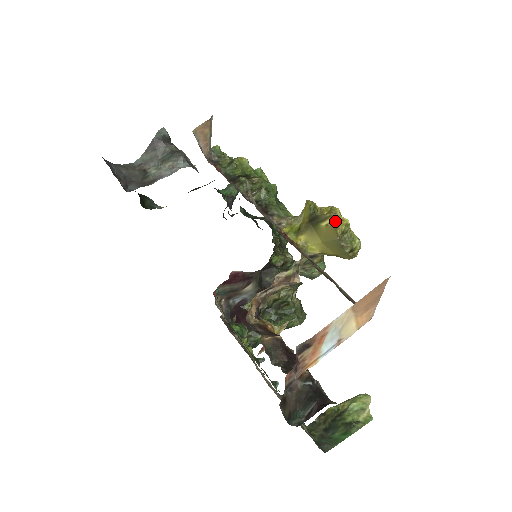
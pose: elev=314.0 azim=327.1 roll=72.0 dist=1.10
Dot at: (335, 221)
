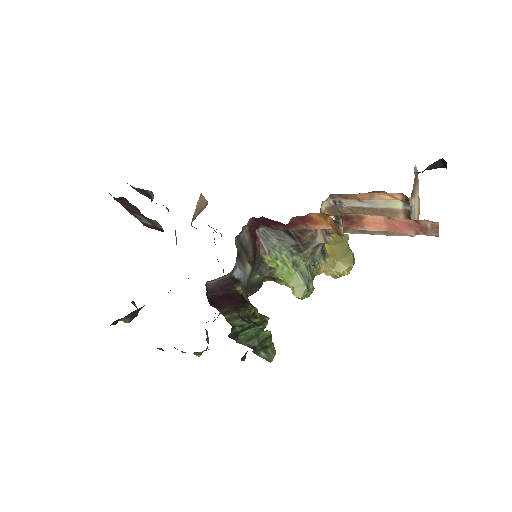
Dot at: occluded
